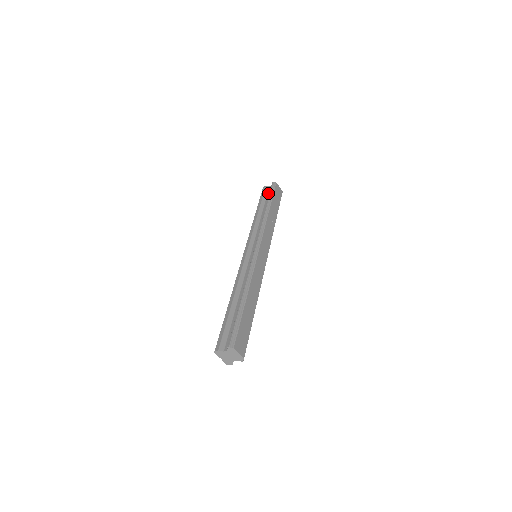
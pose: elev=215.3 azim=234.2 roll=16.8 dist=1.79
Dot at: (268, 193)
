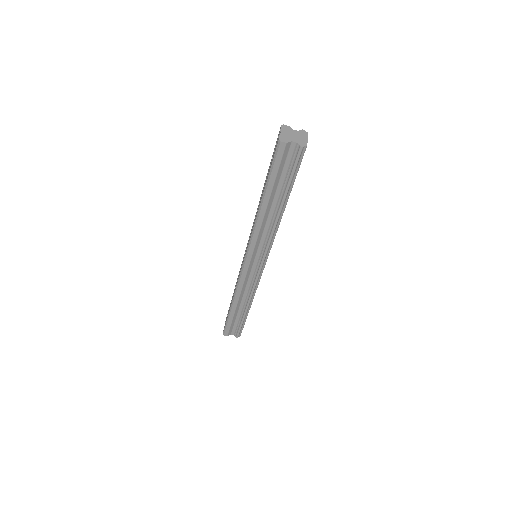
Dot at: occluded
